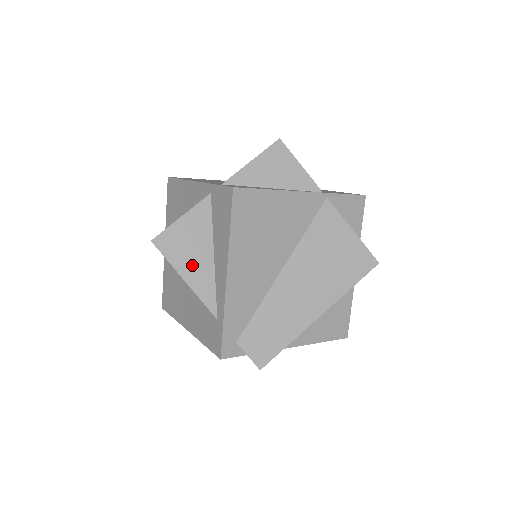
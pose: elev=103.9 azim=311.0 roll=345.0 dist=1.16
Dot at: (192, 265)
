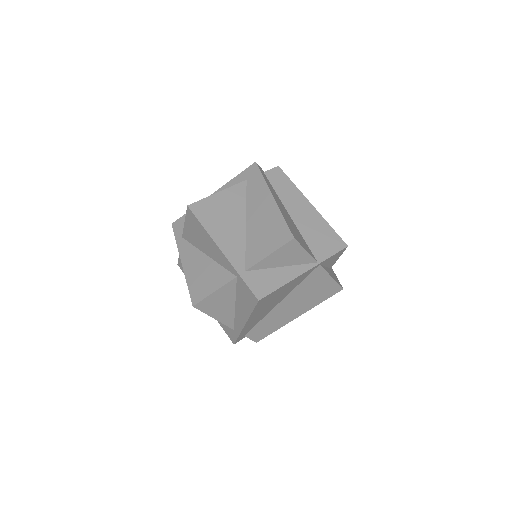
Dot at: (220, 312)
